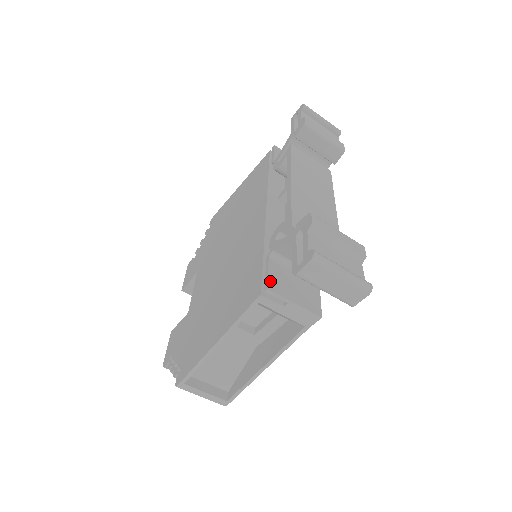
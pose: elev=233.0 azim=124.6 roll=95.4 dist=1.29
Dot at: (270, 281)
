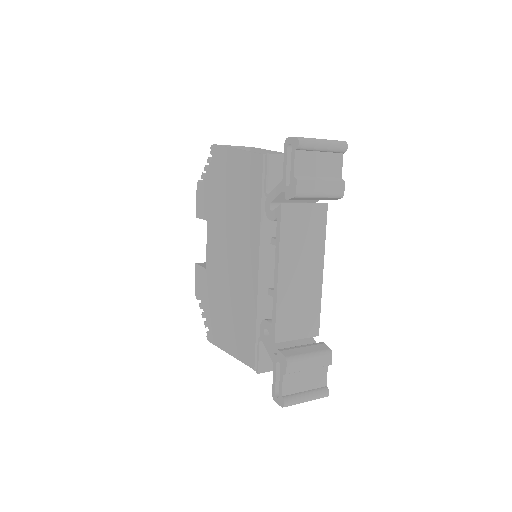
Dot at: (260, 365)
